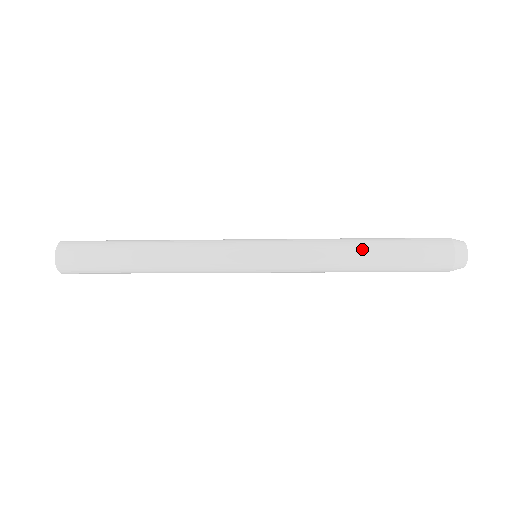
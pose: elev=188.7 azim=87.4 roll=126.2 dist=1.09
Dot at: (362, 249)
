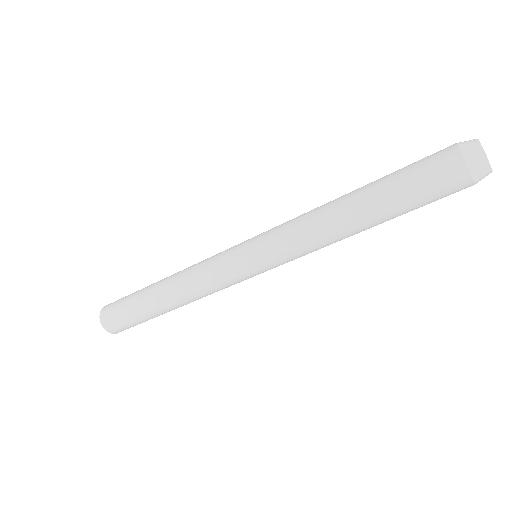
Dot at: (349, 202)
